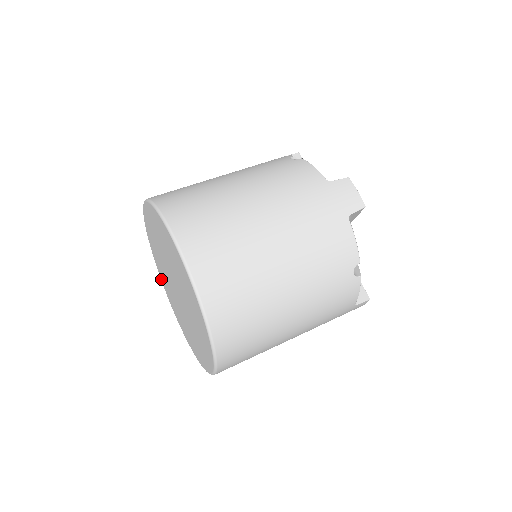
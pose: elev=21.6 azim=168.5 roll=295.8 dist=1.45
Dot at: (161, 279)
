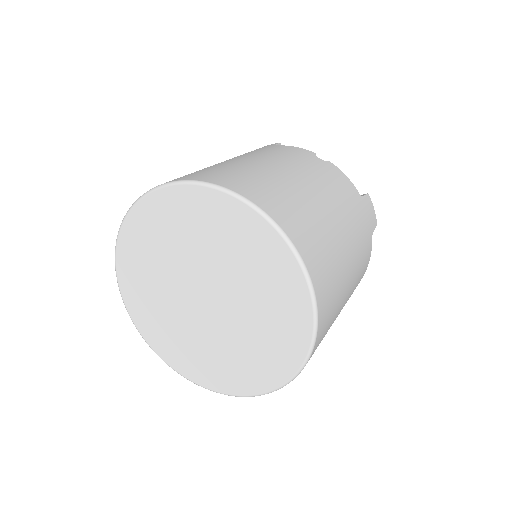
Dot at: (202, 383)
